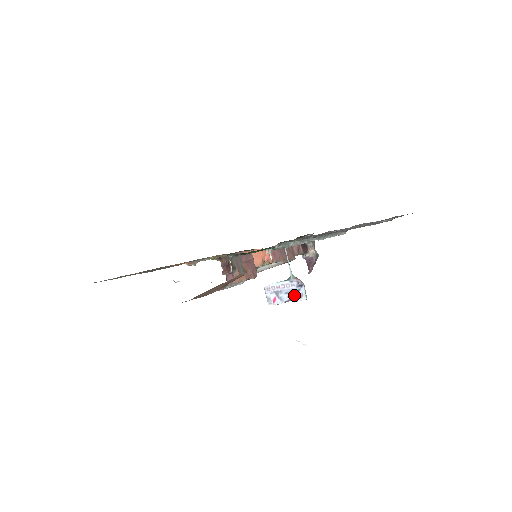
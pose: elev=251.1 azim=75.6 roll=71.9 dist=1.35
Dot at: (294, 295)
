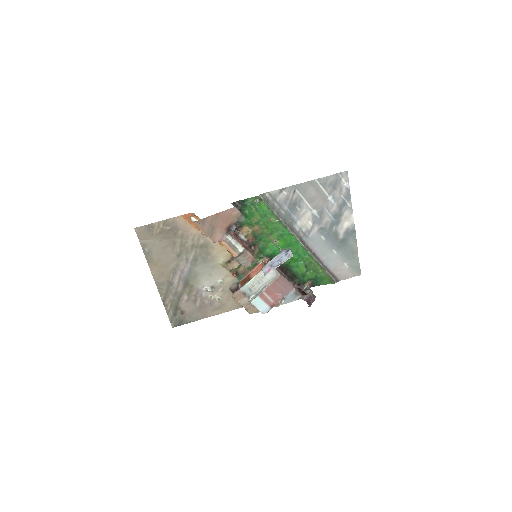
Dot at: (284, 258)
